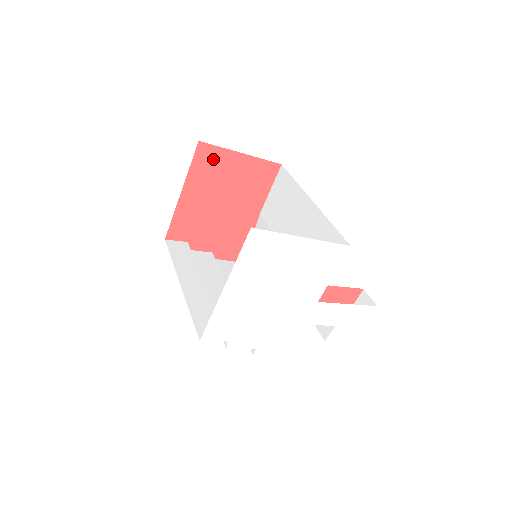
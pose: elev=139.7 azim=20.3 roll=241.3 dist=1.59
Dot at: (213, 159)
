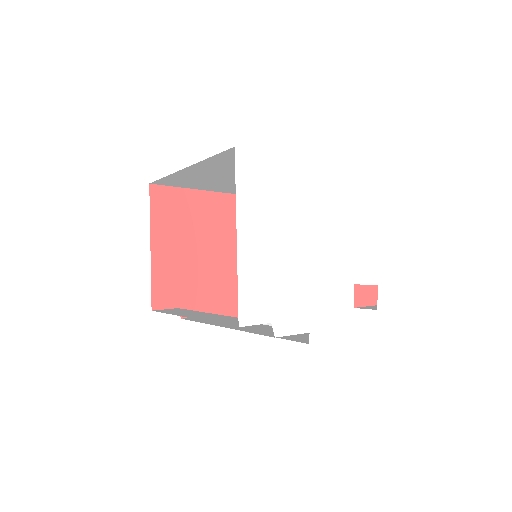
Dot at: (170, 201)
